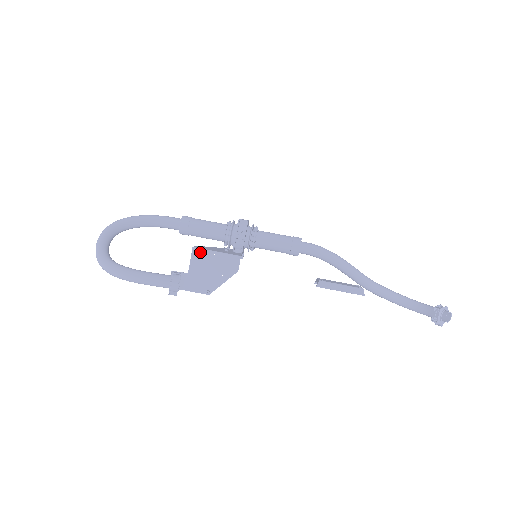
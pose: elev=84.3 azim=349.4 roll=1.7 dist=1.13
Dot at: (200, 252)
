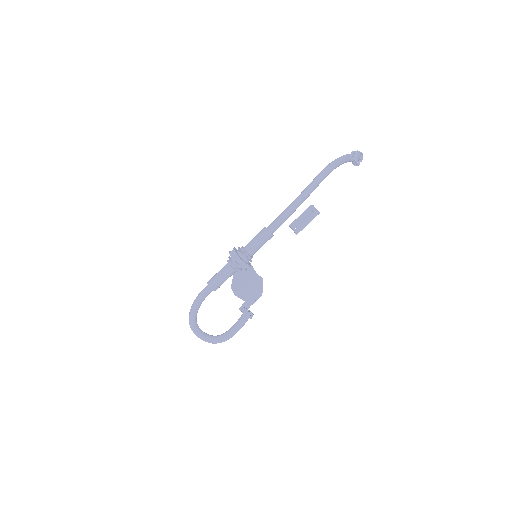
Dot at: (240, 293)
